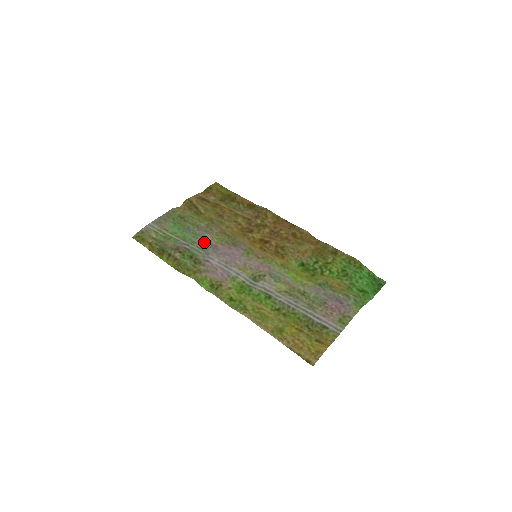
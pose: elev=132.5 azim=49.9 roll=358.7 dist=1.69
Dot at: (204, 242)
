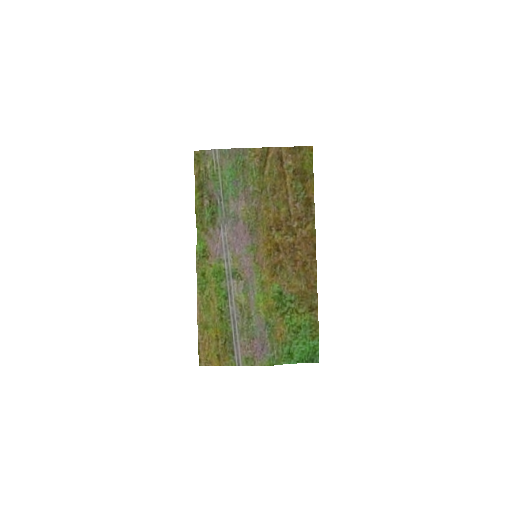
Dot at: (234, 208)
